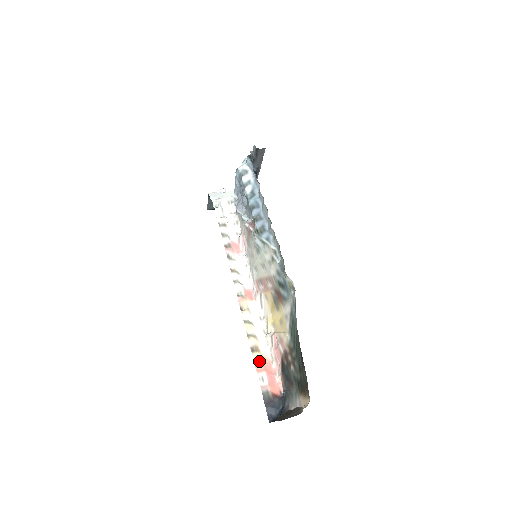
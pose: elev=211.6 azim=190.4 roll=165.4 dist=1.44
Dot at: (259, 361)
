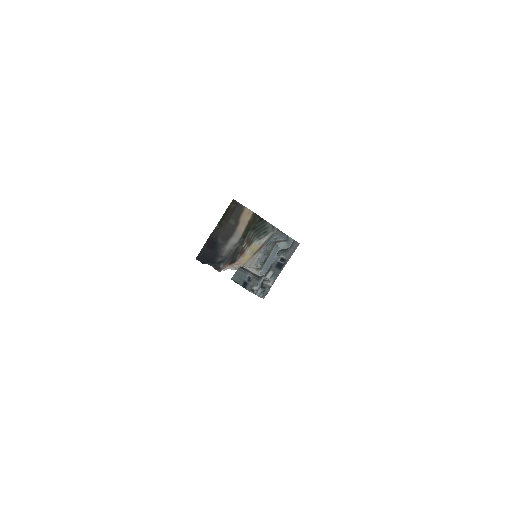
Dot at: occluded
